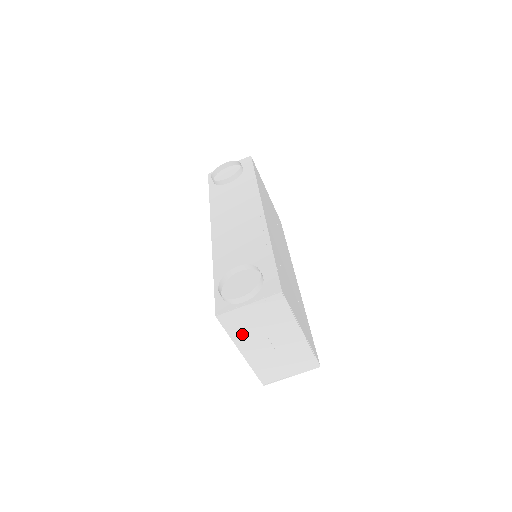
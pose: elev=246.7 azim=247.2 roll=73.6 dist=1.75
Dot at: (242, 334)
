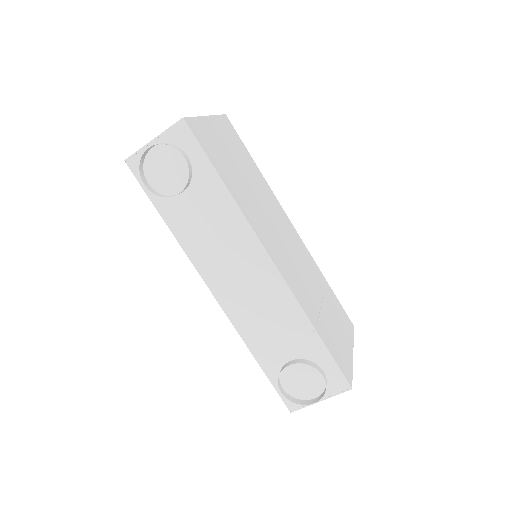
Dot at: occluded
